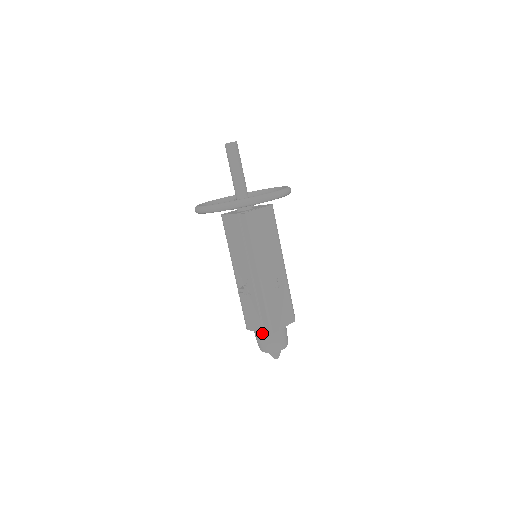
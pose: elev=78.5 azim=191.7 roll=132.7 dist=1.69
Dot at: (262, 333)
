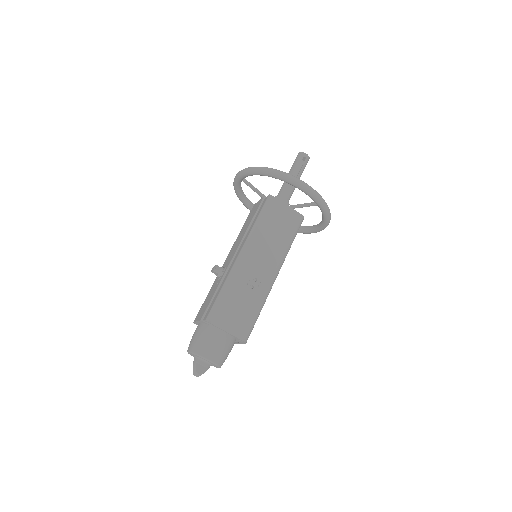
Dot at: (201, 325)
